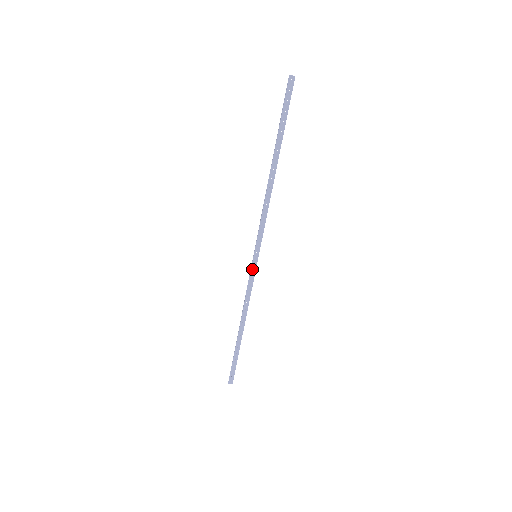
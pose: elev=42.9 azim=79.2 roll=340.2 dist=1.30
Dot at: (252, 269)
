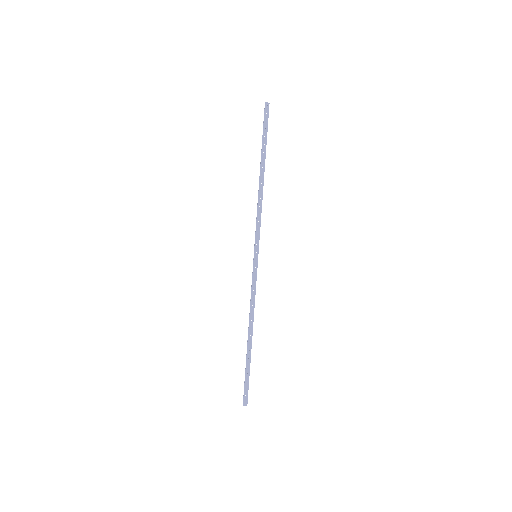
Dot at: (254, 269)
